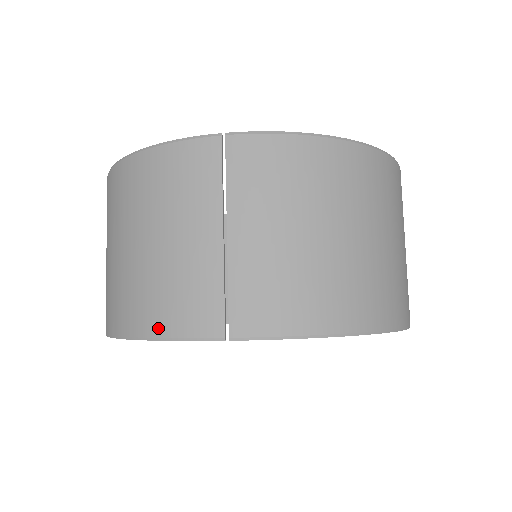
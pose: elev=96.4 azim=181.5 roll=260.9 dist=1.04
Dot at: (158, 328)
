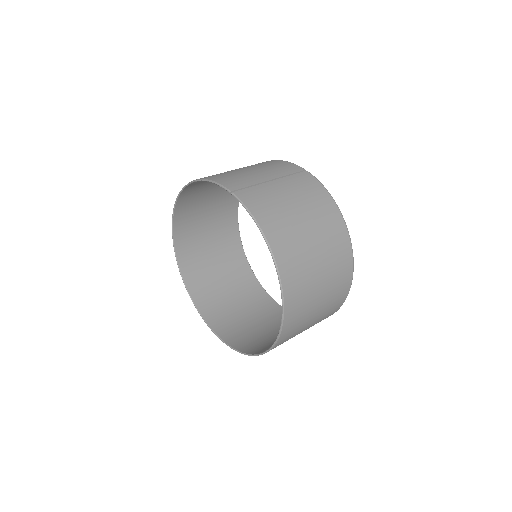
Dot at: (213, 178)
